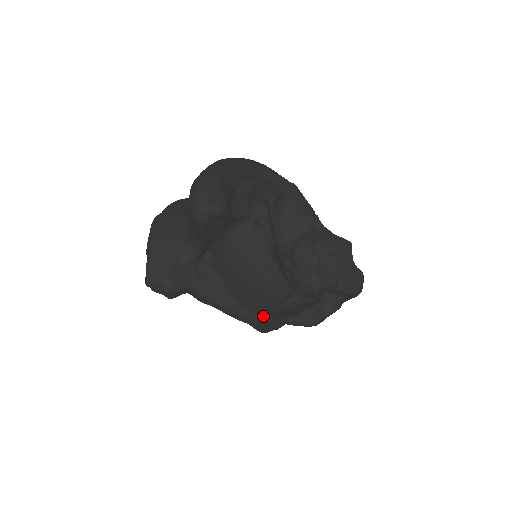
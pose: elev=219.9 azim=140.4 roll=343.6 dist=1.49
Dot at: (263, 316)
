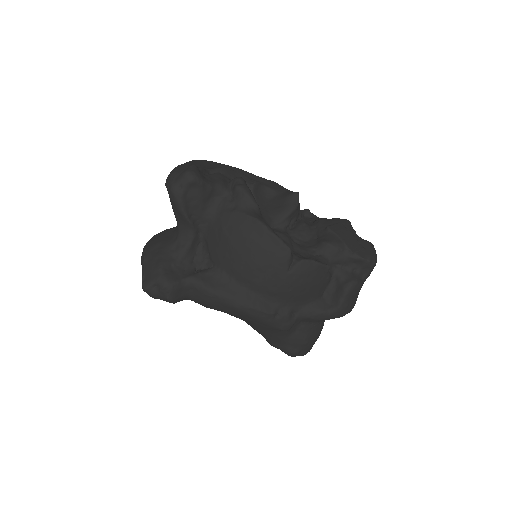
Dot at: (276, 304)
